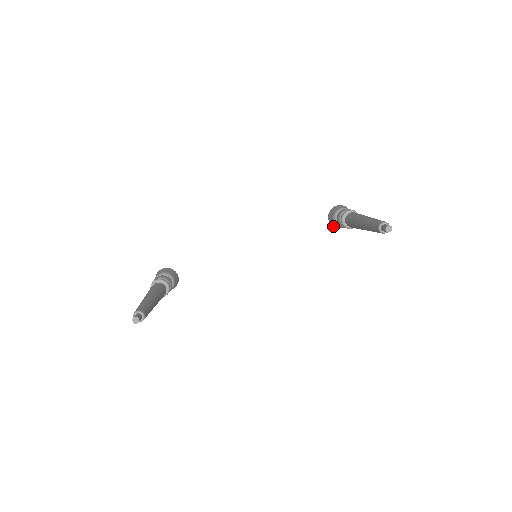
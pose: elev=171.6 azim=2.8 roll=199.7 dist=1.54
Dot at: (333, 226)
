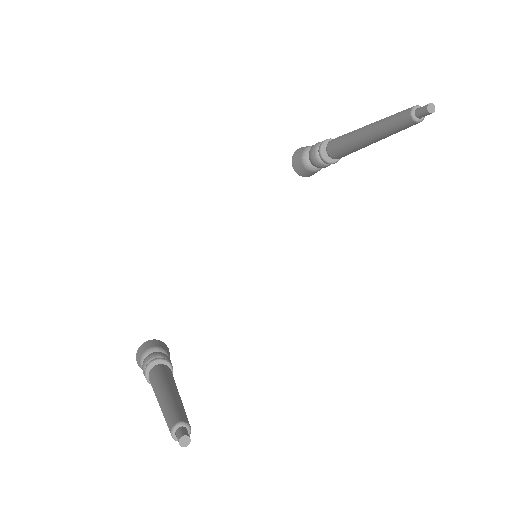
Dot at: occluded
